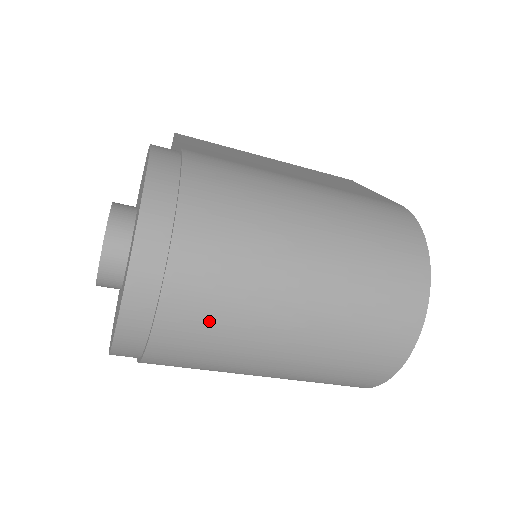
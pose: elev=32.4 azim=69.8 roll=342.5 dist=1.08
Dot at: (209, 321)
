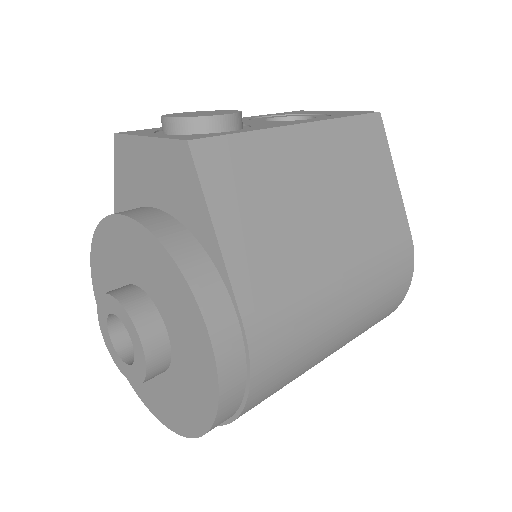
Dot at: occluded
